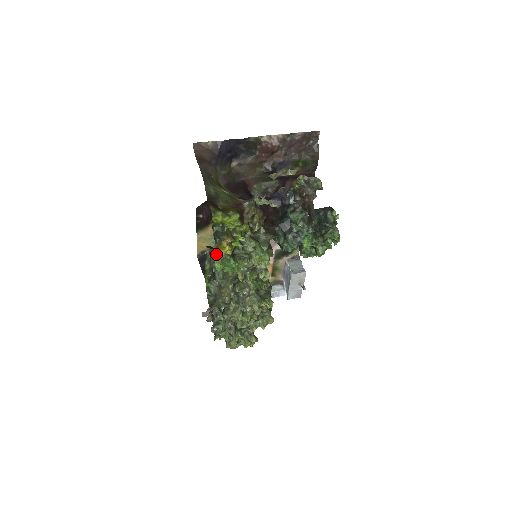
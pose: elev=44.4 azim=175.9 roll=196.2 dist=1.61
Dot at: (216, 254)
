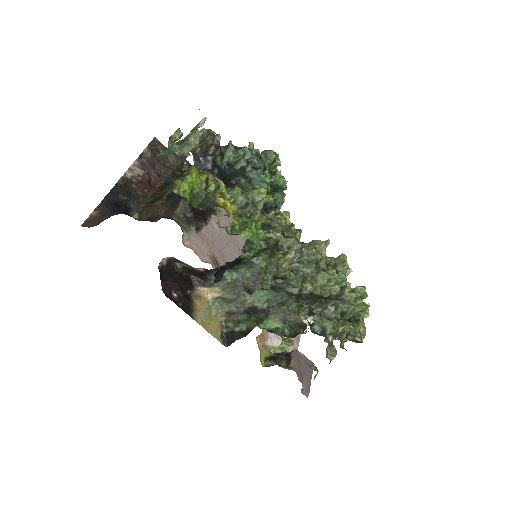
Dot at: (232, 307)
